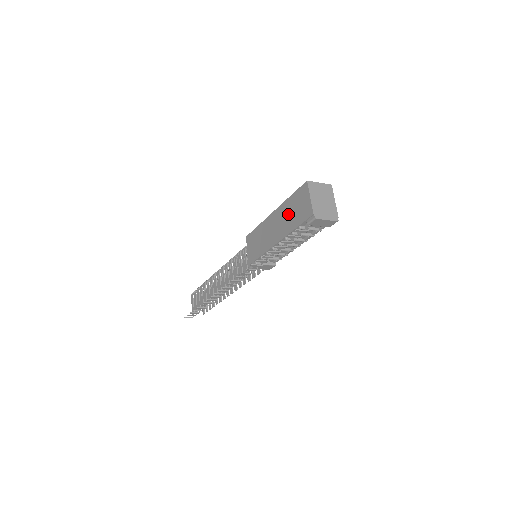
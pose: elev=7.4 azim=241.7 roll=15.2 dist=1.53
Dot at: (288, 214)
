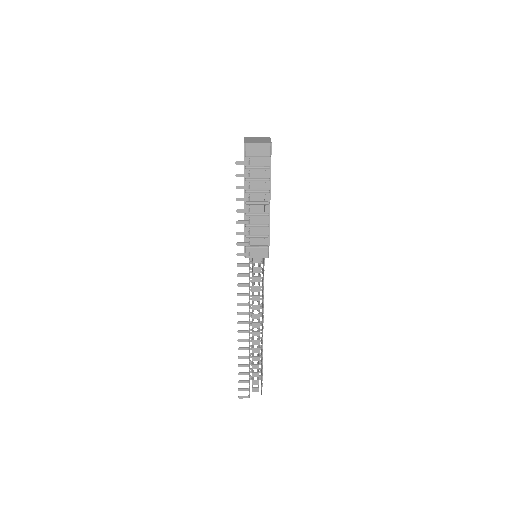
Dot at: occluded
